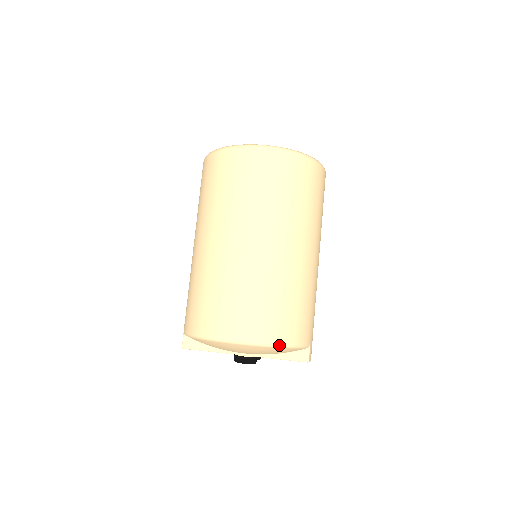
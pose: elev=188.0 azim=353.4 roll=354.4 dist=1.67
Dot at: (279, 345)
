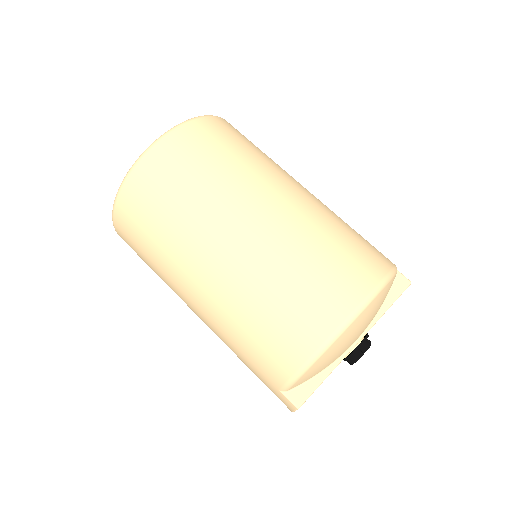
Dot at: (388, 277)
